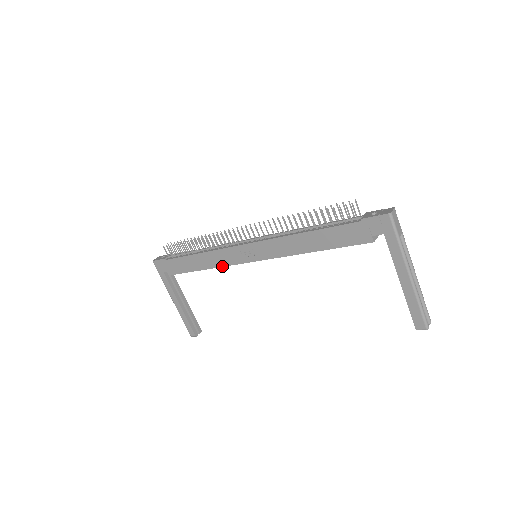
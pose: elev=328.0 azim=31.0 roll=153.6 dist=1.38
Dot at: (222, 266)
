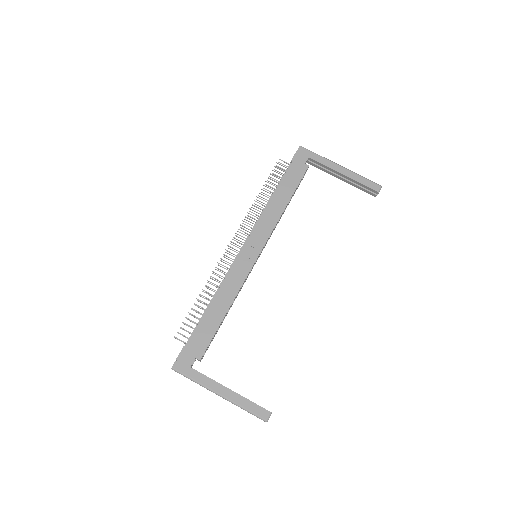
Dot at: (239, 288)
